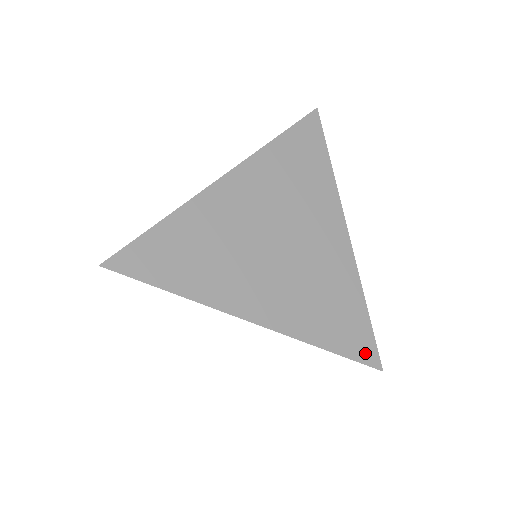
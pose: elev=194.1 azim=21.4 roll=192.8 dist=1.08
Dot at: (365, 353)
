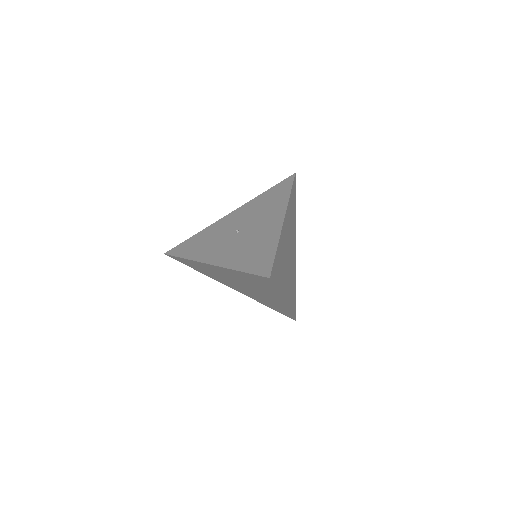
Dot at: occluded
